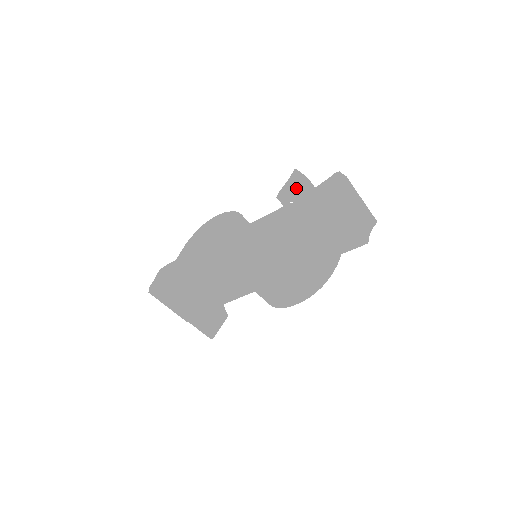
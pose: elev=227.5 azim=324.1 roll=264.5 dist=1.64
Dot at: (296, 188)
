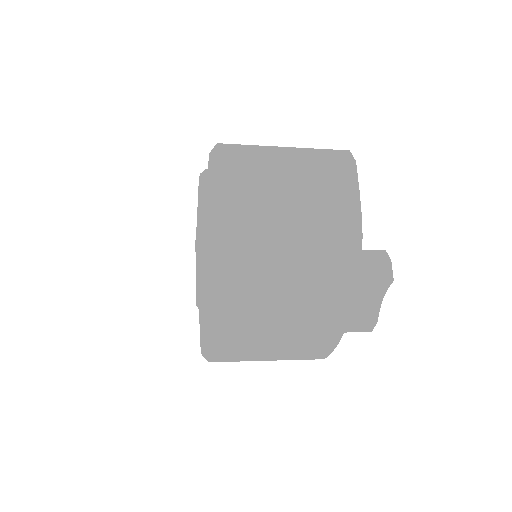
Dot at: occluded
